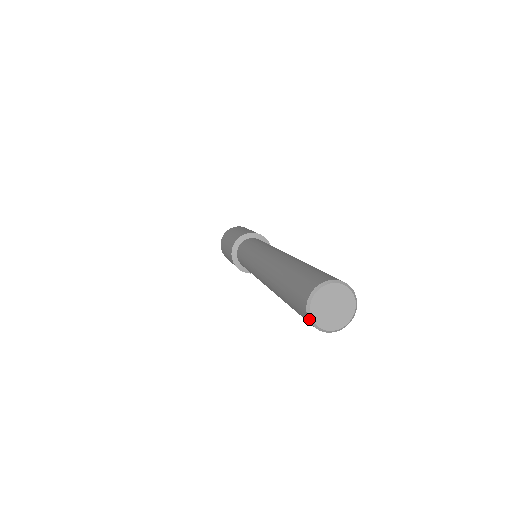
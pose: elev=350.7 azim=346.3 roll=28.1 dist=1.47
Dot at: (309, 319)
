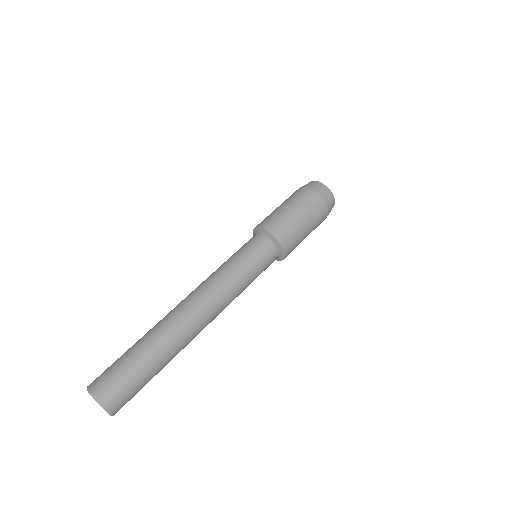
Dot at: occluded
